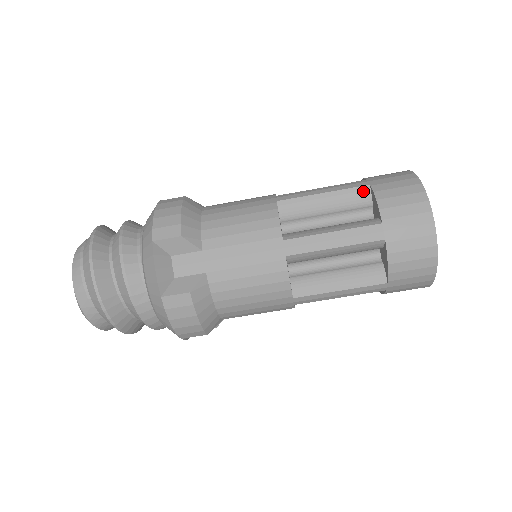
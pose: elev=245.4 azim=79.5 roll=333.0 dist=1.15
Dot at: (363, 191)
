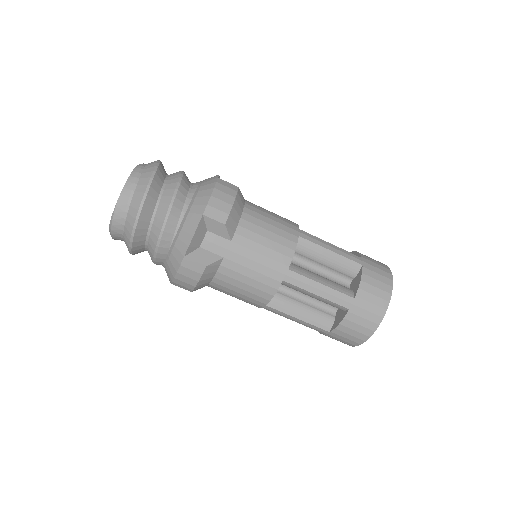
Dot at: (356, 266)
